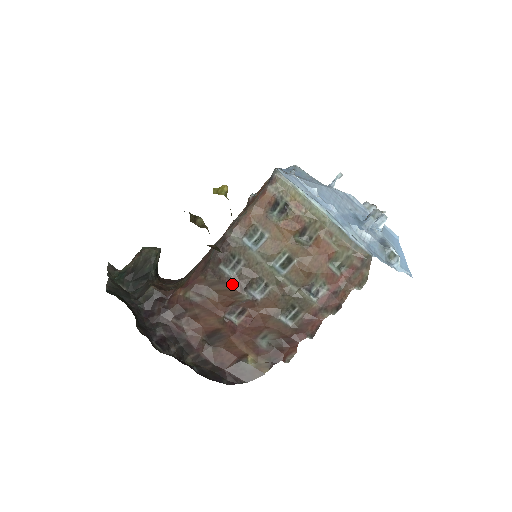
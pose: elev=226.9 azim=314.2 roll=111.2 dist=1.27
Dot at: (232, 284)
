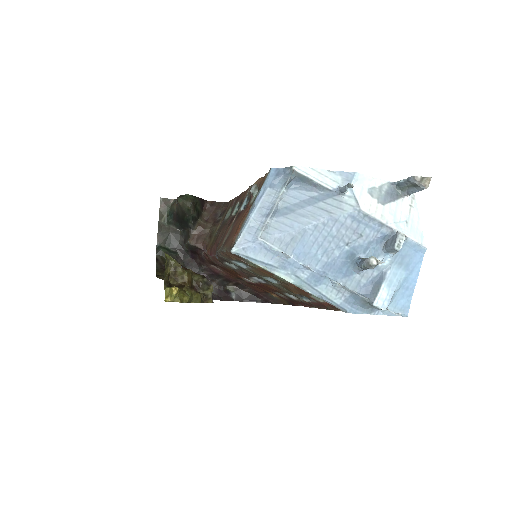
Dot at: (239, 273)
